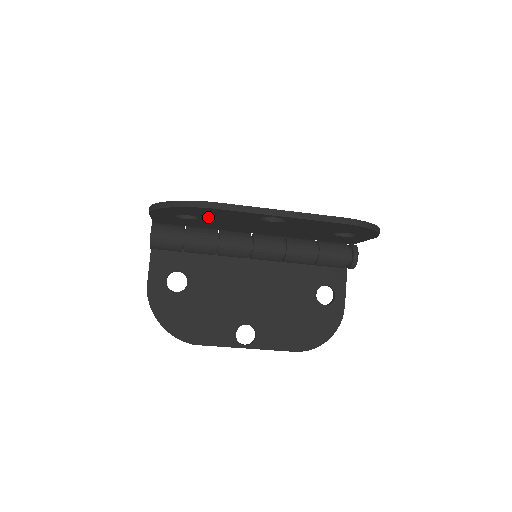
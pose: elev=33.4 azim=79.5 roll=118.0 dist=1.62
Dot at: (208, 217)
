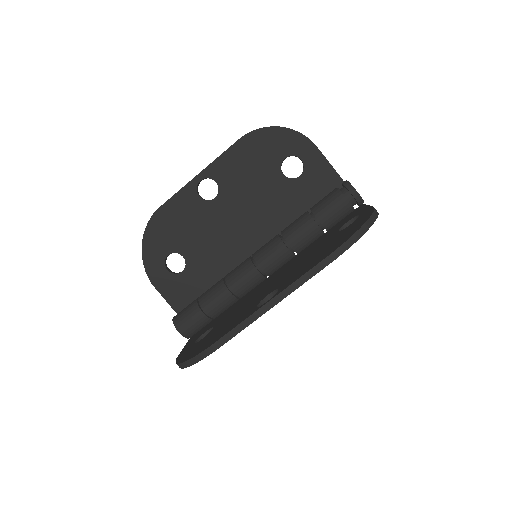
Dot at: (183, 244)
